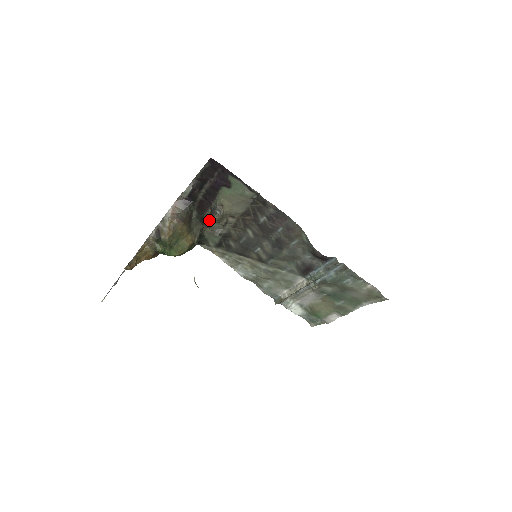
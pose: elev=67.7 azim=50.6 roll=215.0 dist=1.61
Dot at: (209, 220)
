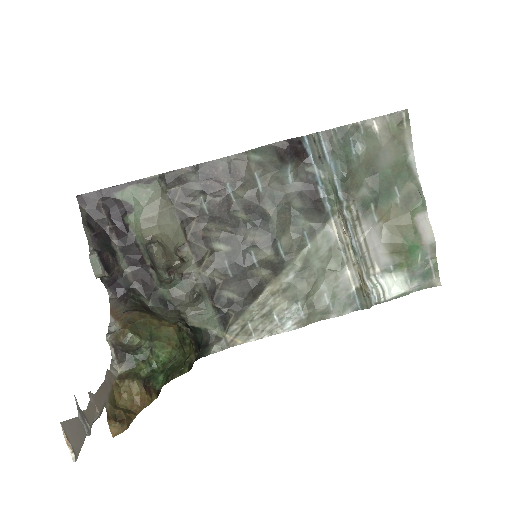
Dot at: (171, 292)
